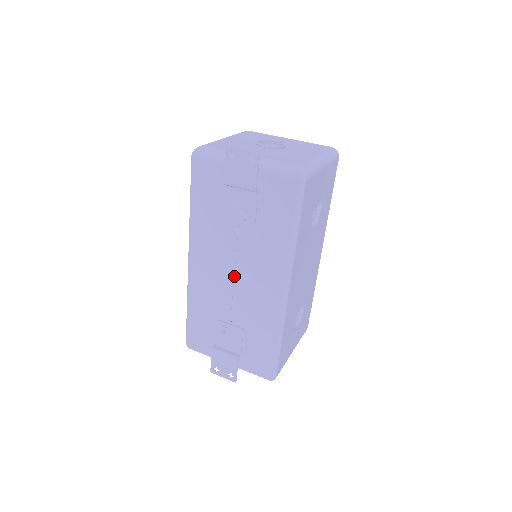
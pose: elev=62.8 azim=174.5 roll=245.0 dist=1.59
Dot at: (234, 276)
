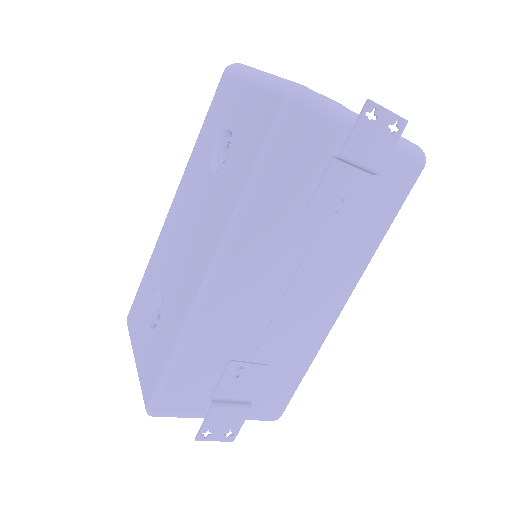
Dot at: (283, 293)
